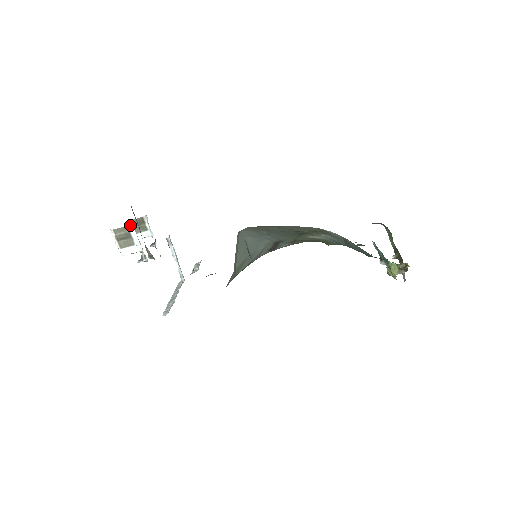
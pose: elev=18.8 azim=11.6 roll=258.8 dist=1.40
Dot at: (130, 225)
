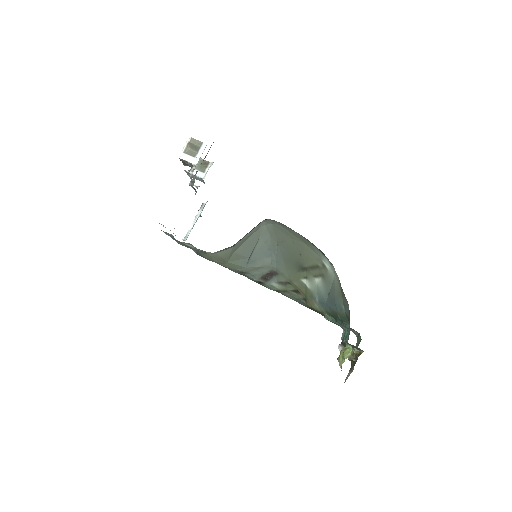
Dot at: occluded
